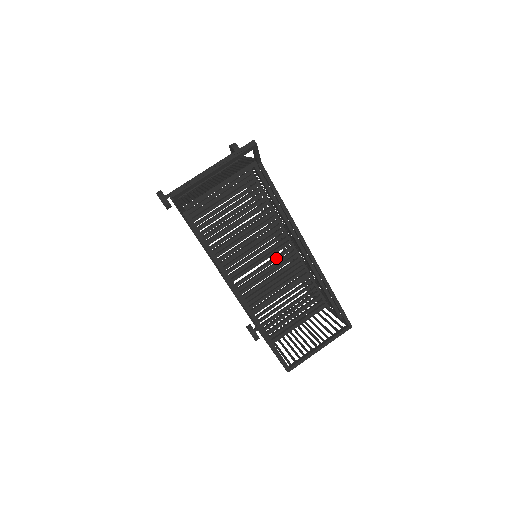
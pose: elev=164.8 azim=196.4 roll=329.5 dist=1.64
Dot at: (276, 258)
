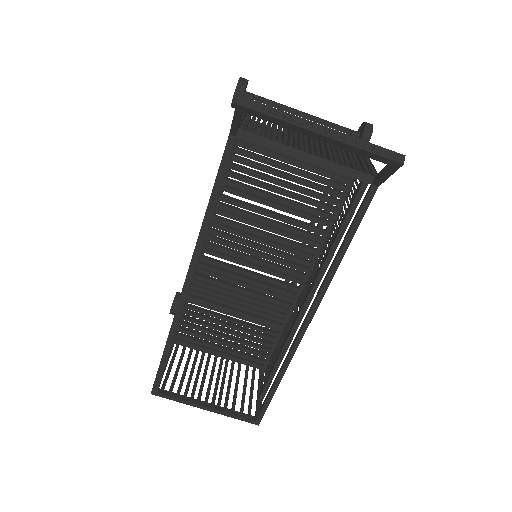
Dot at: (271, 281)
